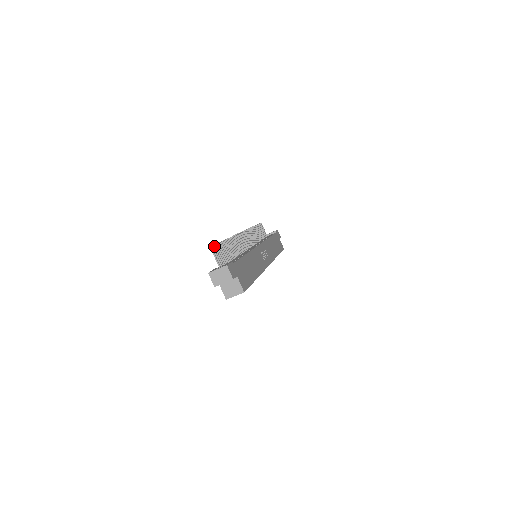
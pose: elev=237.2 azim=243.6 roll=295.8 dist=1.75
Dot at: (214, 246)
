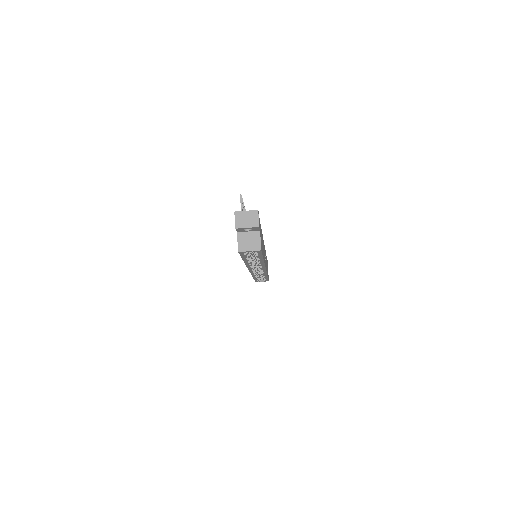
Dot at: (242, 199)
